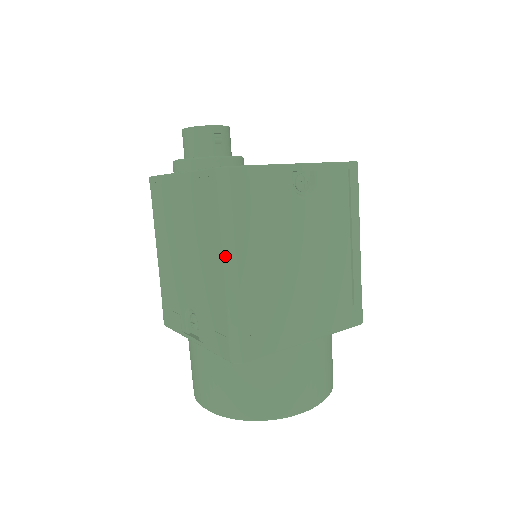
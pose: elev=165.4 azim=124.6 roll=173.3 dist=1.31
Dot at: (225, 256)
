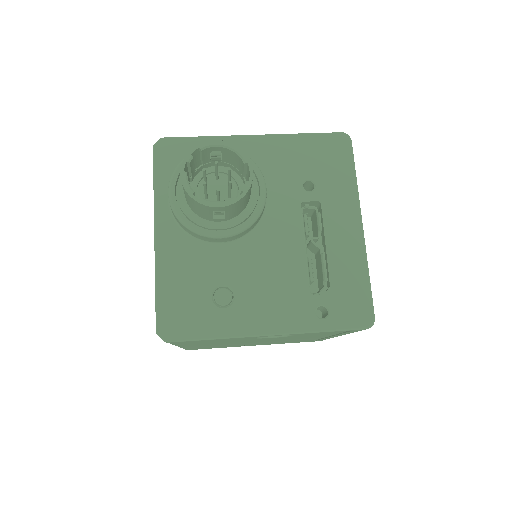
Dot at: occluded
